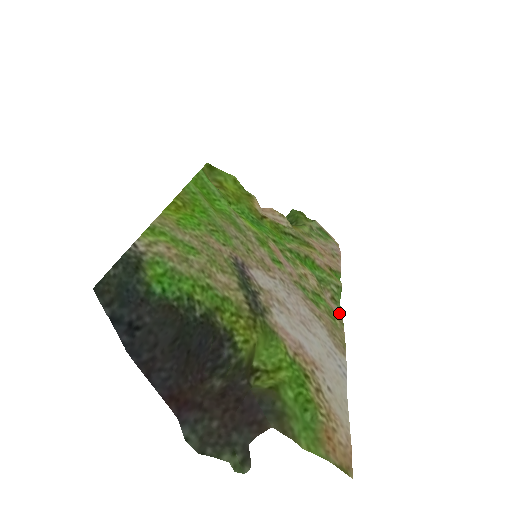
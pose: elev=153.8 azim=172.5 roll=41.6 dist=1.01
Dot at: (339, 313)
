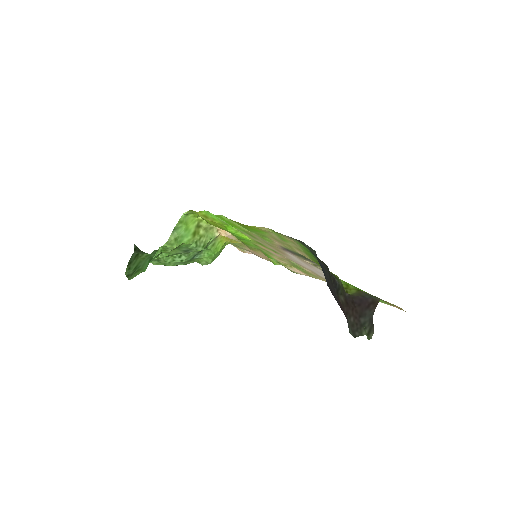
Dot at: (303, 274)
